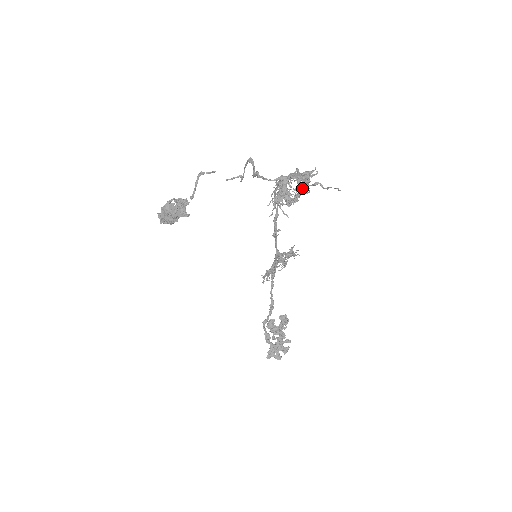
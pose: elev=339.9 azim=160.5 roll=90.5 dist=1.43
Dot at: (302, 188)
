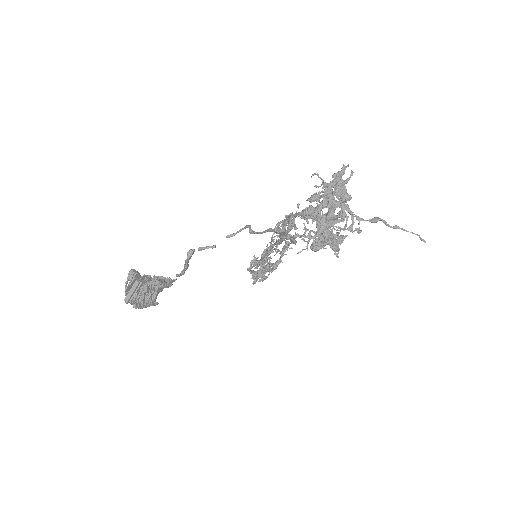
Dot at: (346, 217)
